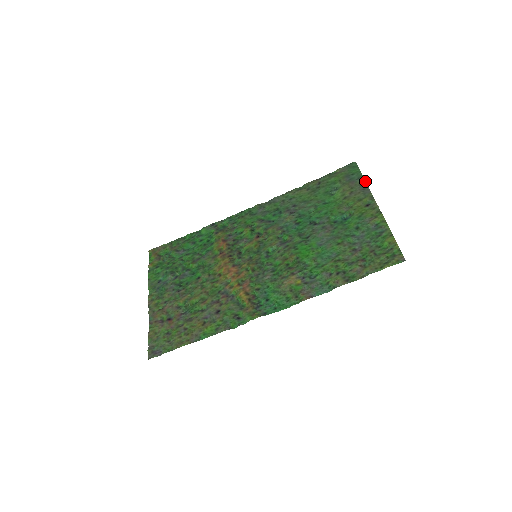
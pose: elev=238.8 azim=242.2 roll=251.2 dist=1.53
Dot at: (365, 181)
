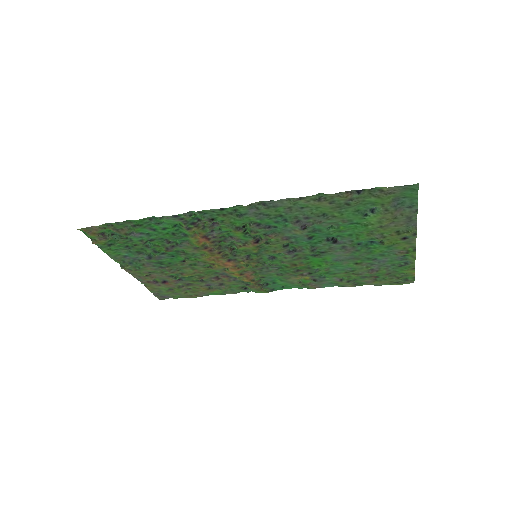
Dot at: occluded
